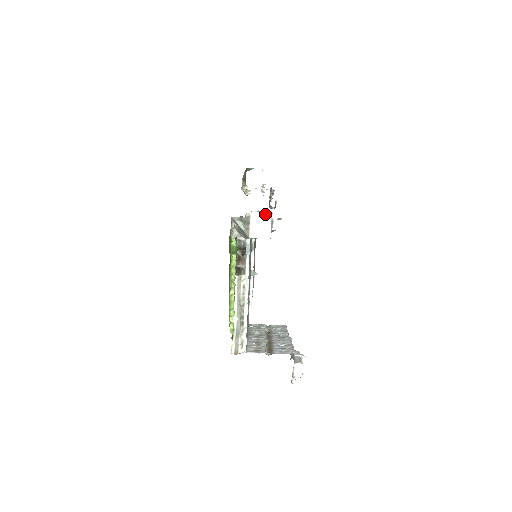
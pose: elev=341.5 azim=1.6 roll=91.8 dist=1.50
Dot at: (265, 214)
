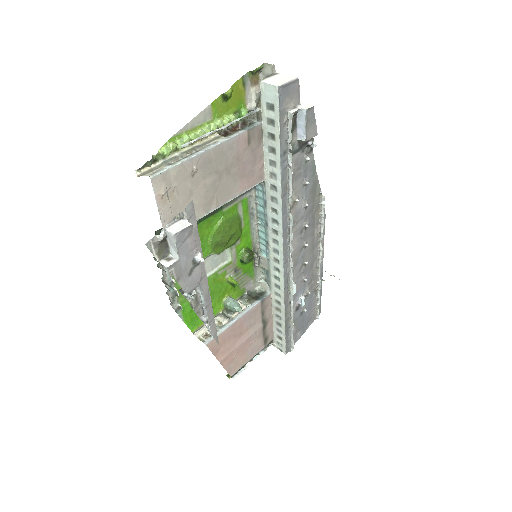
Dot at: (292, 76)
